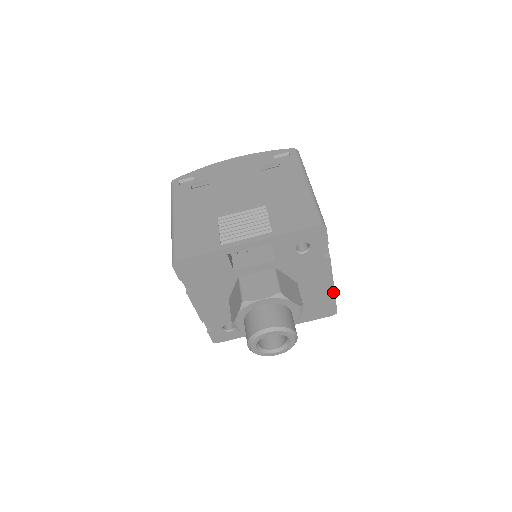
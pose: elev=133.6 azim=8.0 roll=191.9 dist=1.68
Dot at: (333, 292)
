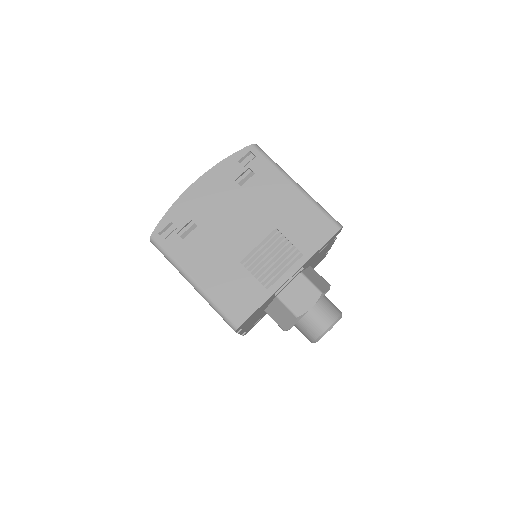
Dot at: occluded
